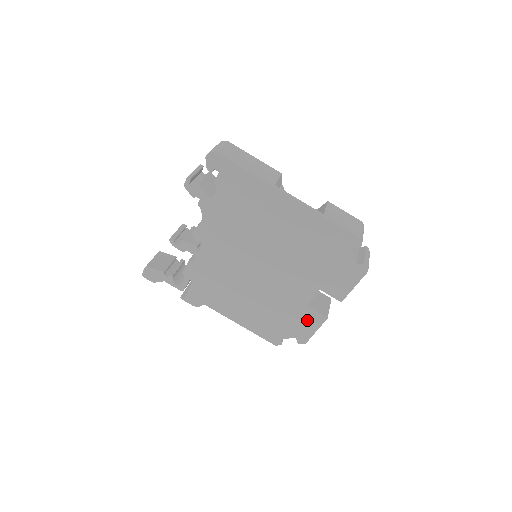
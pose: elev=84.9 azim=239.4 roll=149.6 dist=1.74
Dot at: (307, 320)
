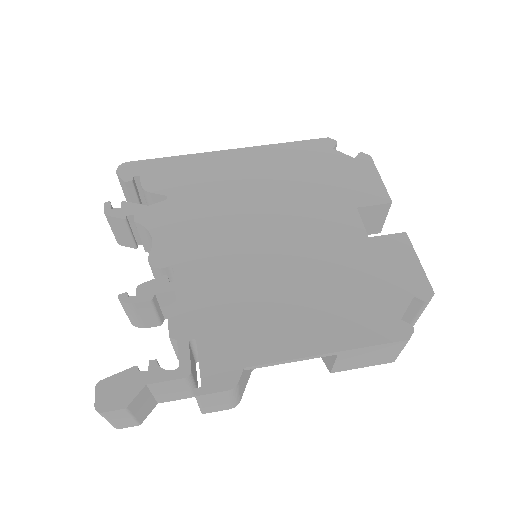
Dot at: (392, 256)
